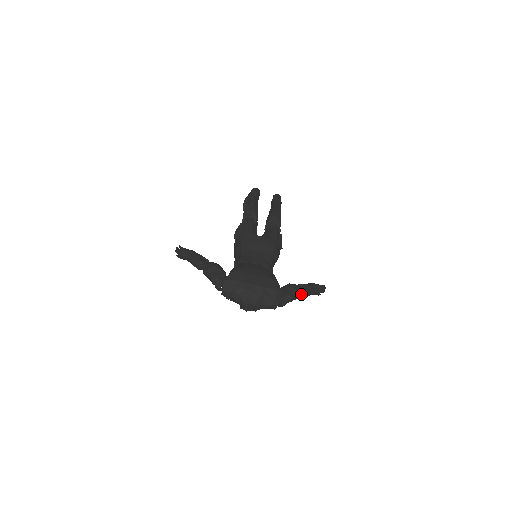
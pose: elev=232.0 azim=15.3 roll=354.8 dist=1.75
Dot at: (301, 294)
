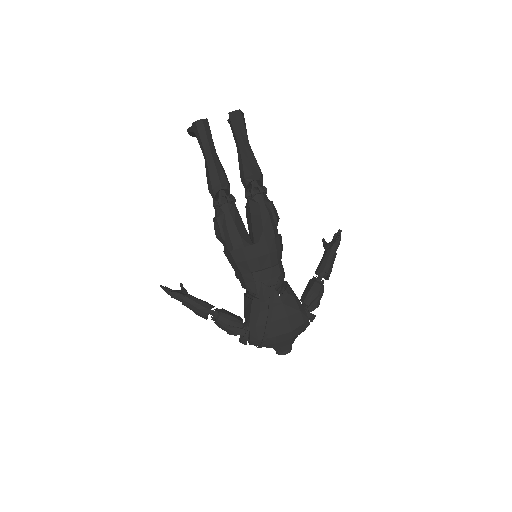
Dot at: occluded
